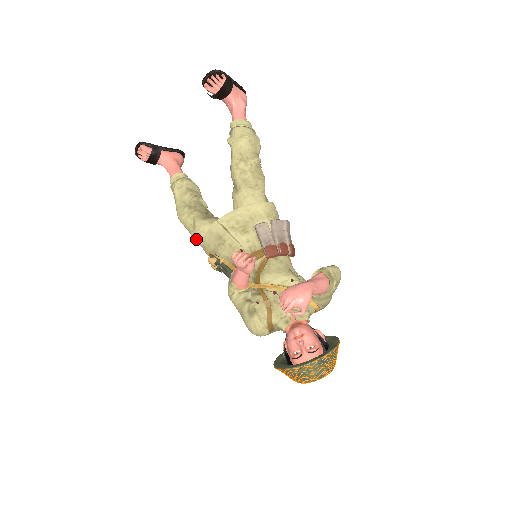
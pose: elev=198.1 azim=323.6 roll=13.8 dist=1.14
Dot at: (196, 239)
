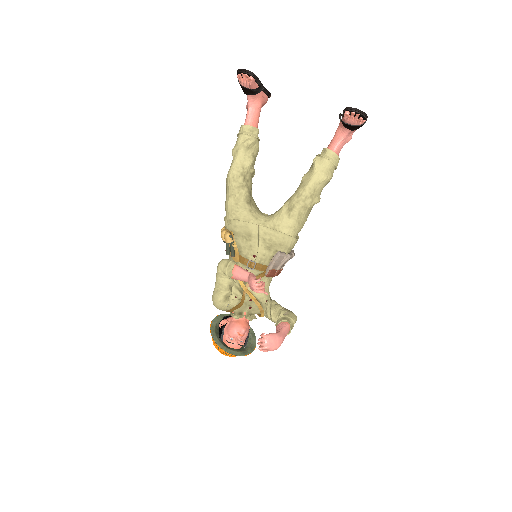
Dot at: (229, 209)
